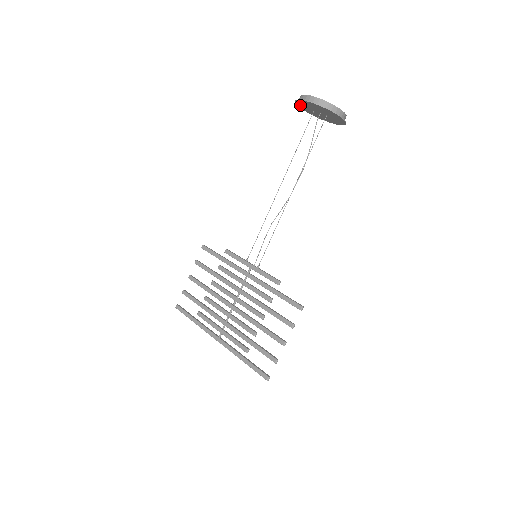
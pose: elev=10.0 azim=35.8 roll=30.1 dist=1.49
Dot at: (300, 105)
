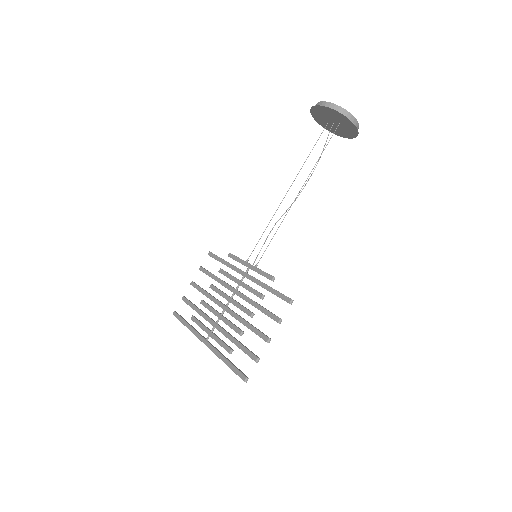
Dot at: (316, 117)
